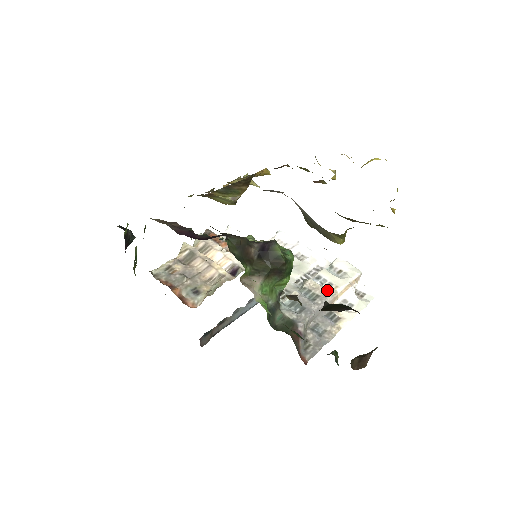
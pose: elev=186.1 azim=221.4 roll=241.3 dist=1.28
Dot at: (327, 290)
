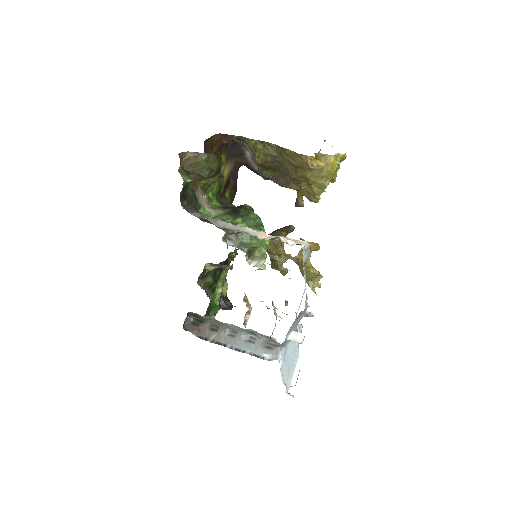
Dot at: occluded
